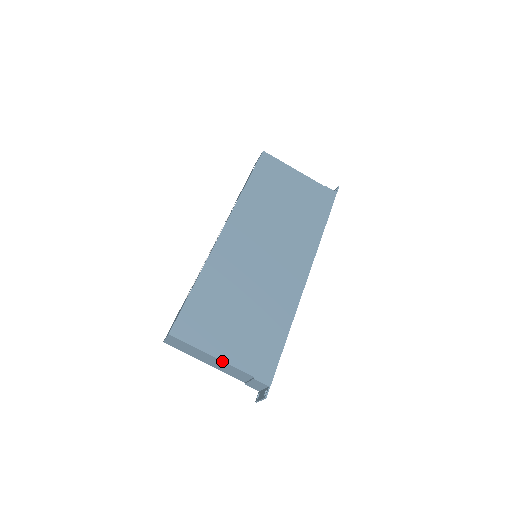
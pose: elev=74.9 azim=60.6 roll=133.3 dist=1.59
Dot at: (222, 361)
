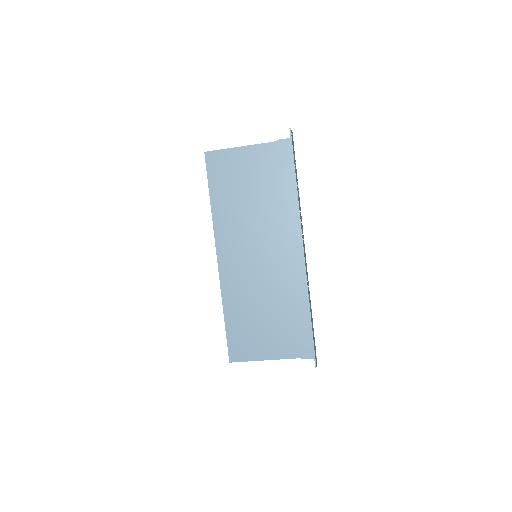
Dot at: occluded
